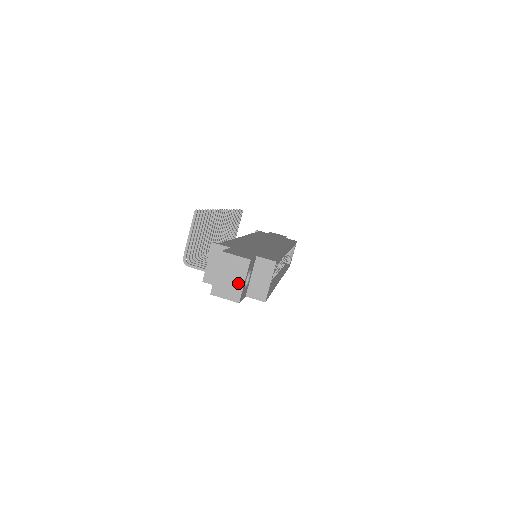
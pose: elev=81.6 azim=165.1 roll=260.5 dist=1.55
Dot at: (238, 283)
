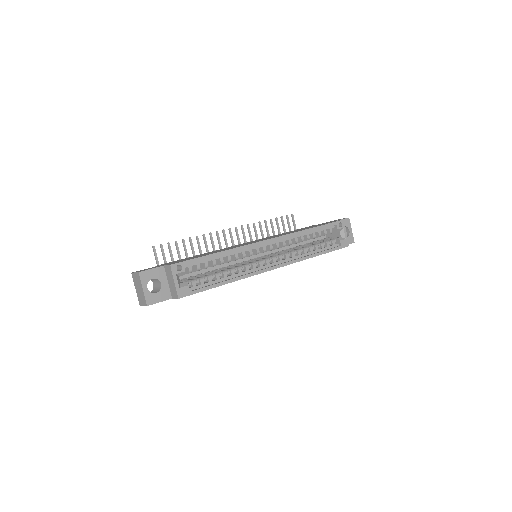
Dot at: (142, 292)
